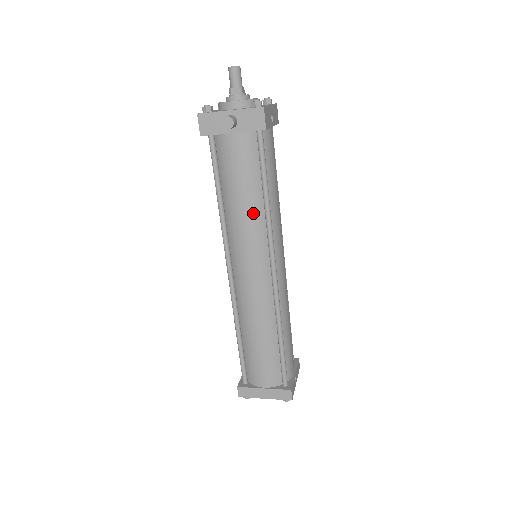
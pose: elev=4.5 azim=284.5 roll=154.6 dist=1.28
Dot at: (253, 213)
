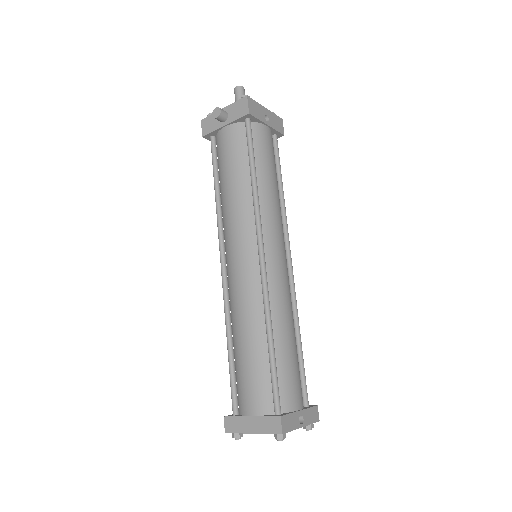
Dot at: (241, 195)
